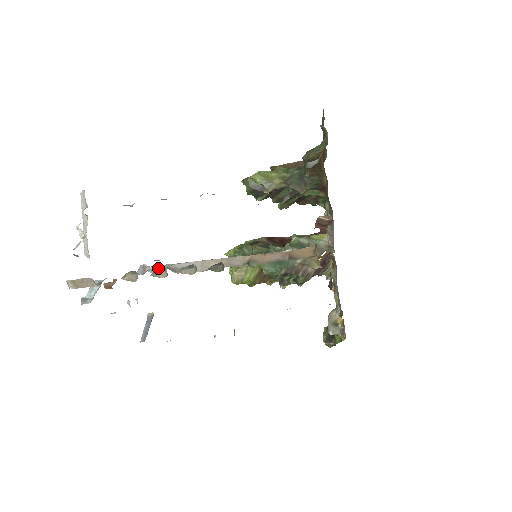
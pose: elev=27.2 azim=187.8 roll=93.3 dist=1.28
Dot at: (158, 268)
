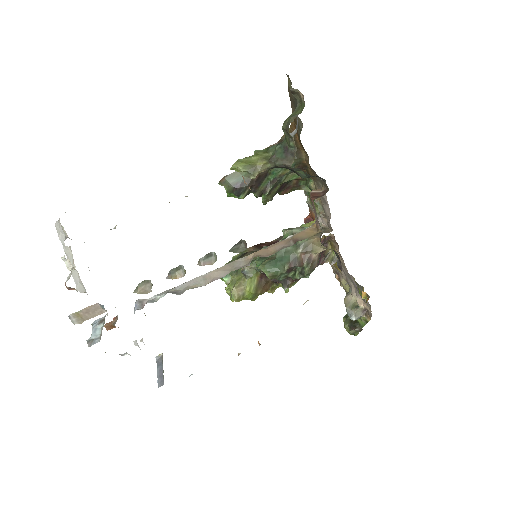
Dot at: (157, 296)
